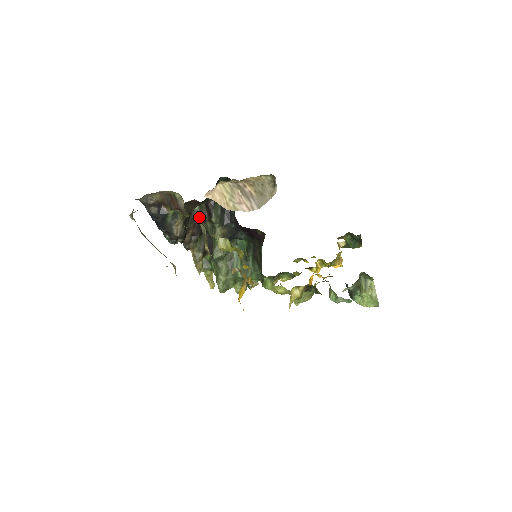
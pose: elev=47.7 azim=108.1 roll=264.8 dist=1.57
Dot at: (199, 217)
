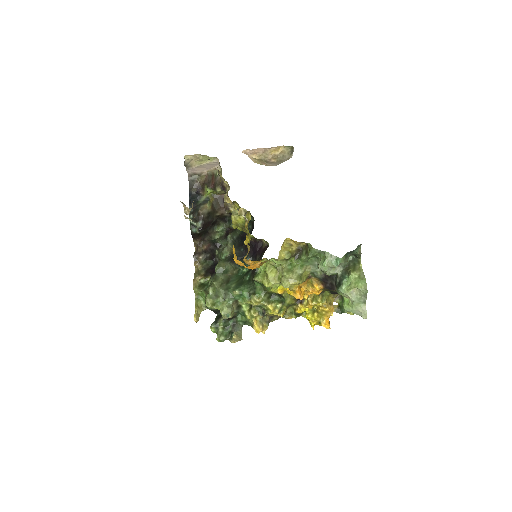
Dot at: (216, 242)
